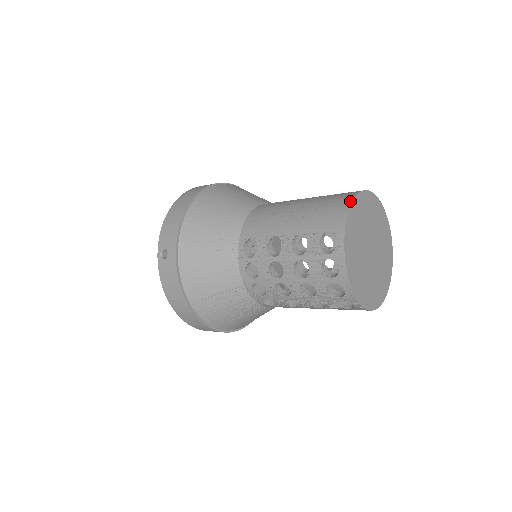
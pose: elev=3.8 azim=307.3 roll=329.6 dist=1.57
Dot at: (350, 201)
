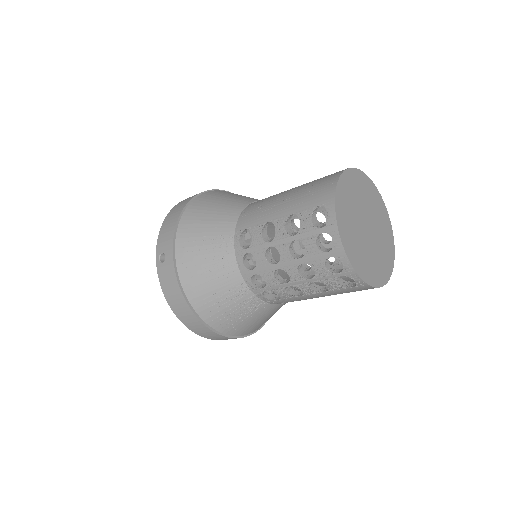
Dot at: (338, 175)
